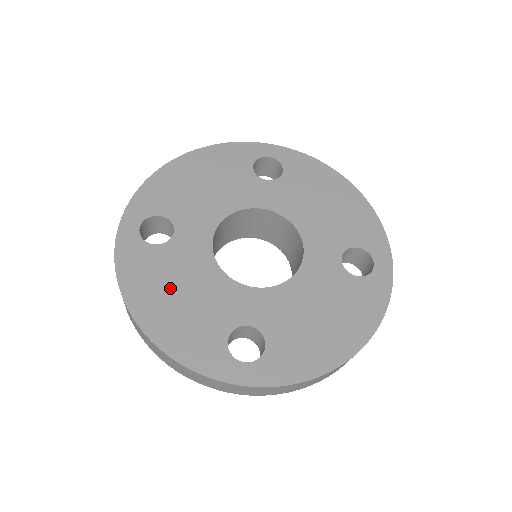
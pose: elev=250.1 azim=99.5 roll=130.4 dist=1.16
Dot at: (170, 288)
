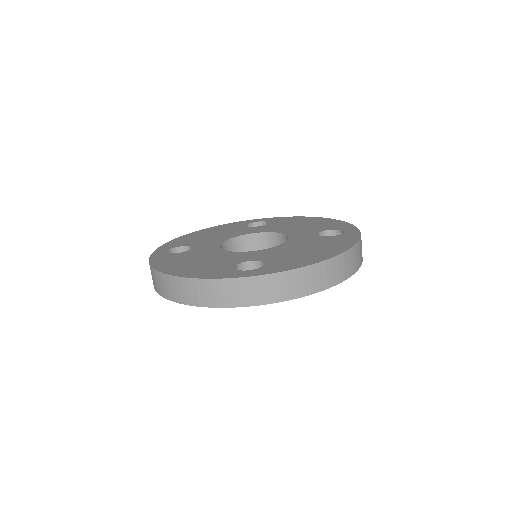
Dot at: (189, 261)
